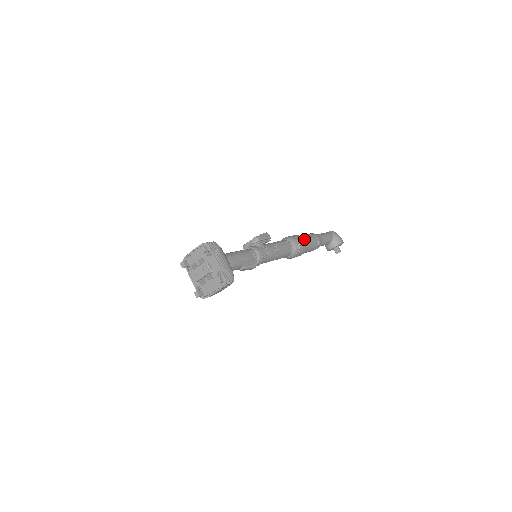
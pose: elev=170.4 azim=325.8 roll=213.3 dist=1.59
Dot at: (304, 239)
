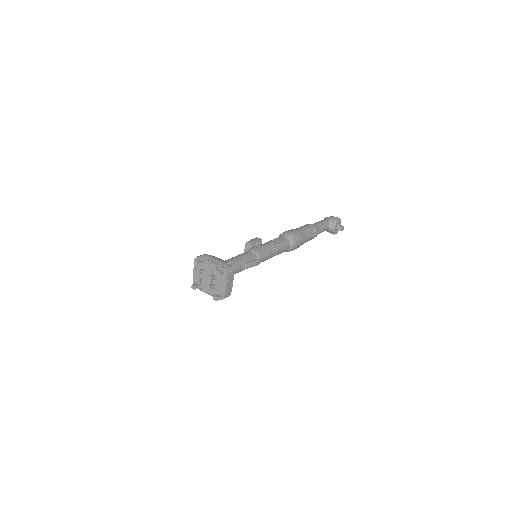
Dot at: (296, 229)
